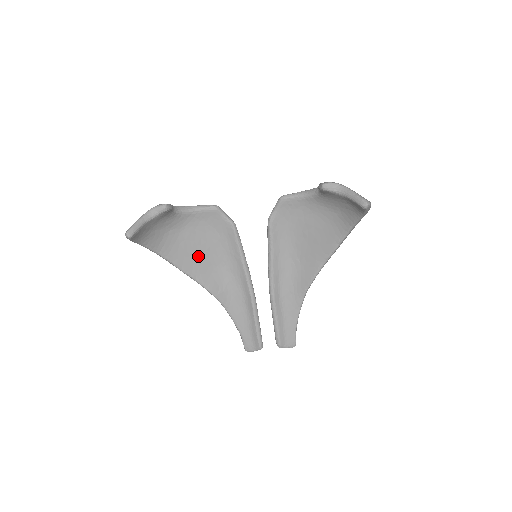
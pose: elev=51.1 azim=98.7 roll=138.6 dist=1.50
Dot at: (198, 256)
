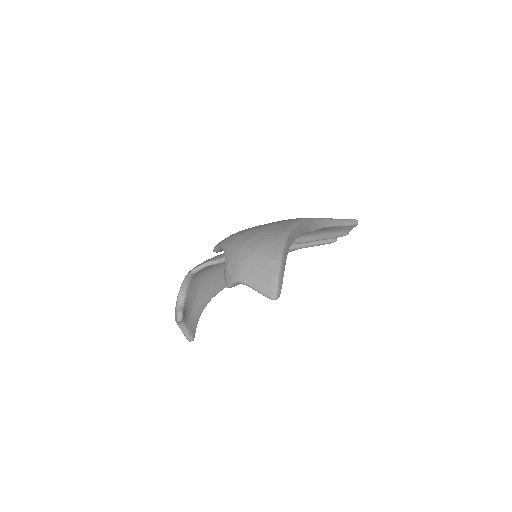
Dot at: occluded
